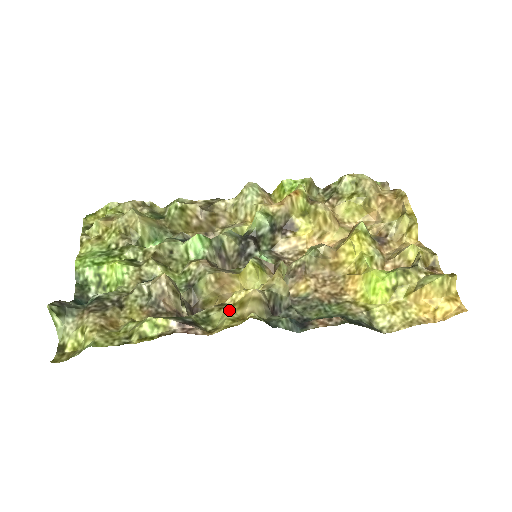
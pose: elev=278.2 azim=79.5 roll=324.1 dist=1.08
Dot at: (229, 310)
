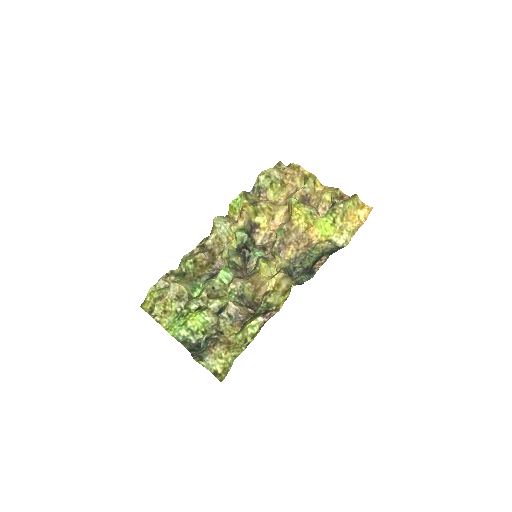
Dot at: (275, 293)
